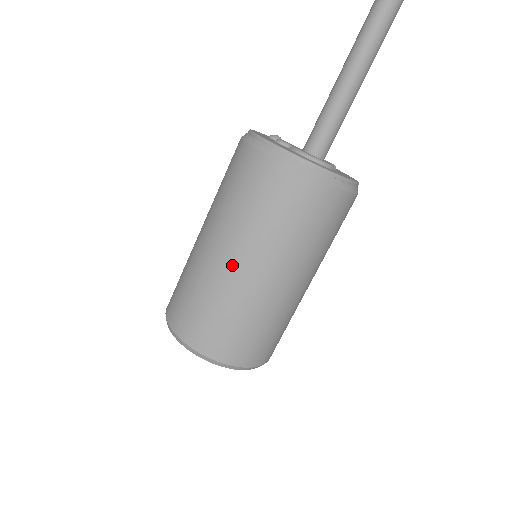
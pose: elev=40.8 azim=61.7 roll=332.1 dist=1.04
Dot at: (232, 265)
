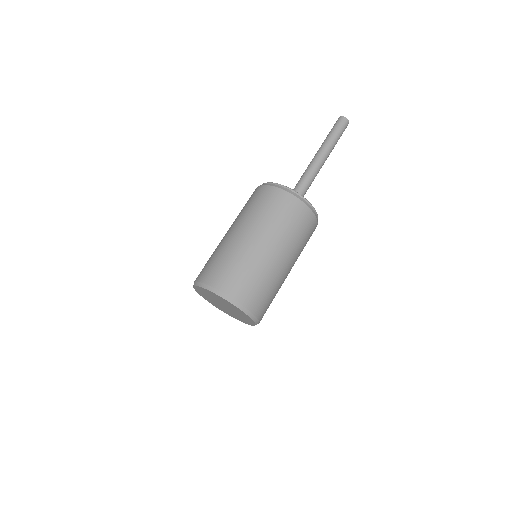
Dot at: (248, 238)
